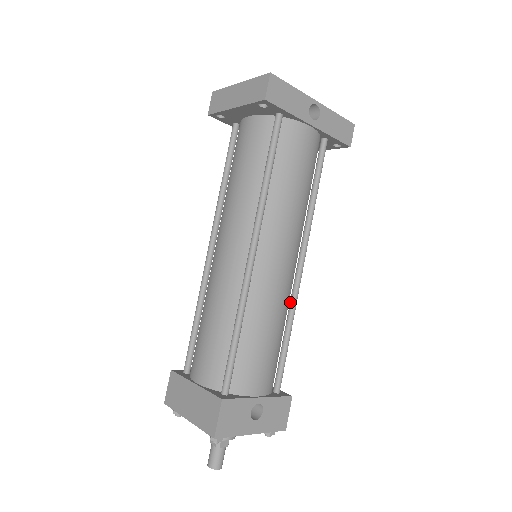
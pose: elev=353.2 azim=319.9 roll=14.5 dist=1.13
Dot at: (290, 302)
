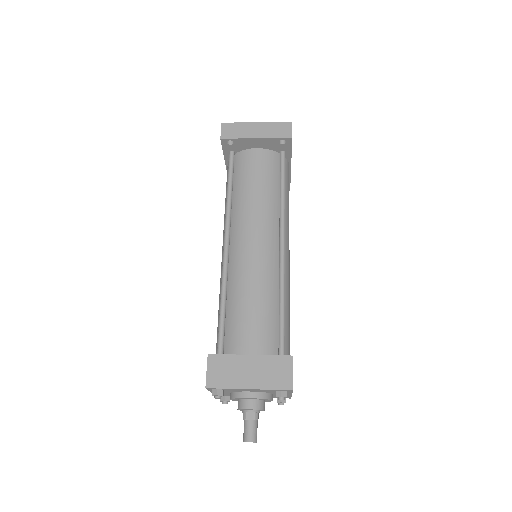
Dot at: occluded
